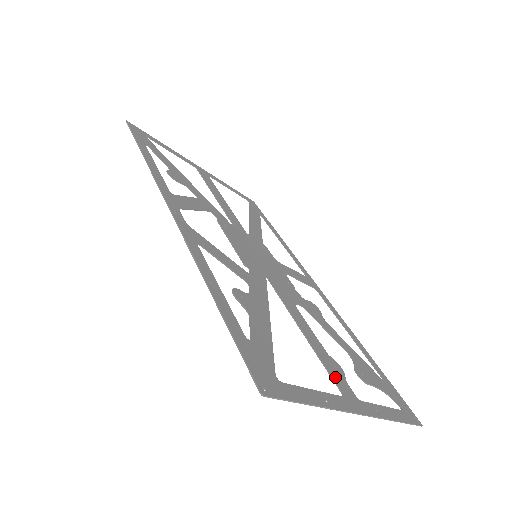
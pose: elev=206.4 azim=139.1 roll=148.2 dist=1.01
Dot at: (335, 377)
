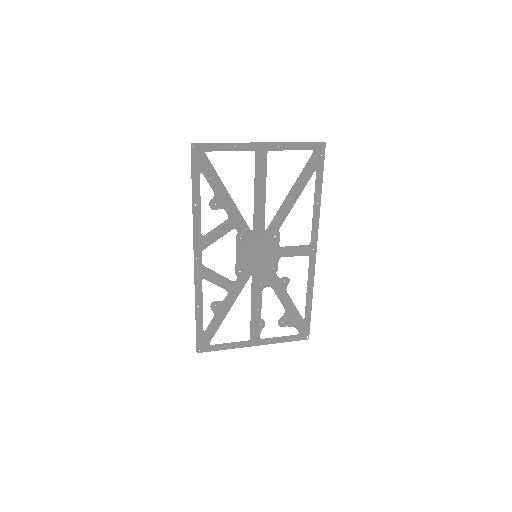
Dot at: (253, 332)
